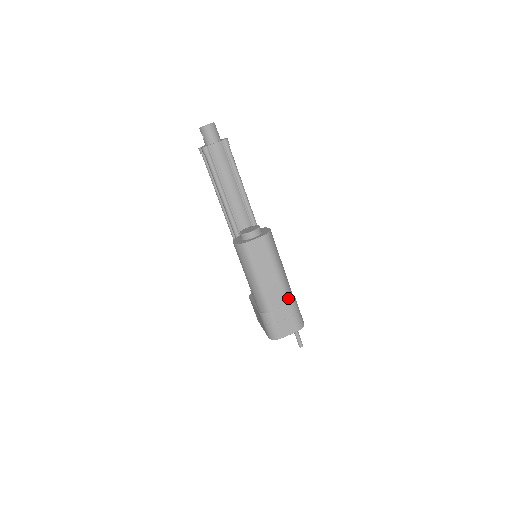
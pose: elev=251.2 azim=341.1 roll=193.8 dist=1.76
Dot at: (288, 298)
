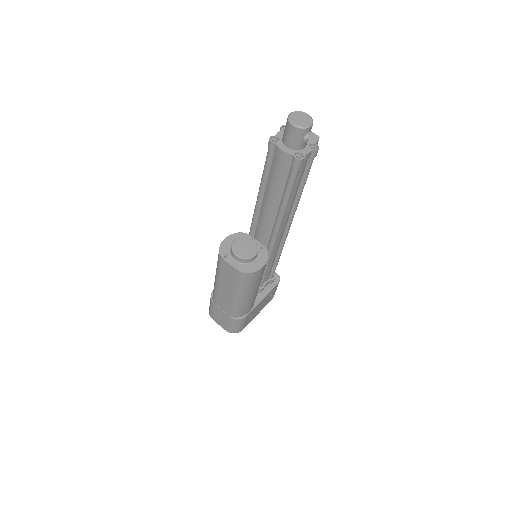
Dot at: (233, 314)
